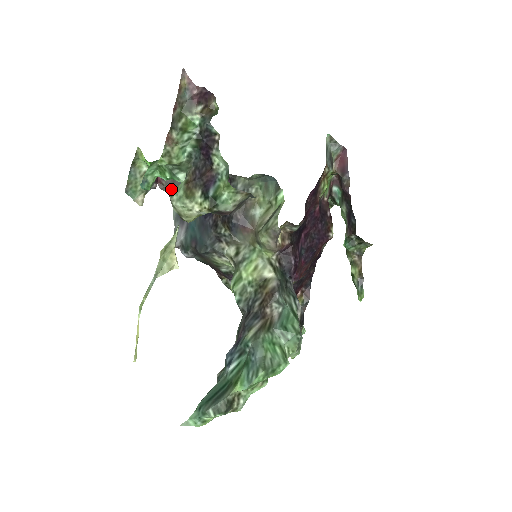
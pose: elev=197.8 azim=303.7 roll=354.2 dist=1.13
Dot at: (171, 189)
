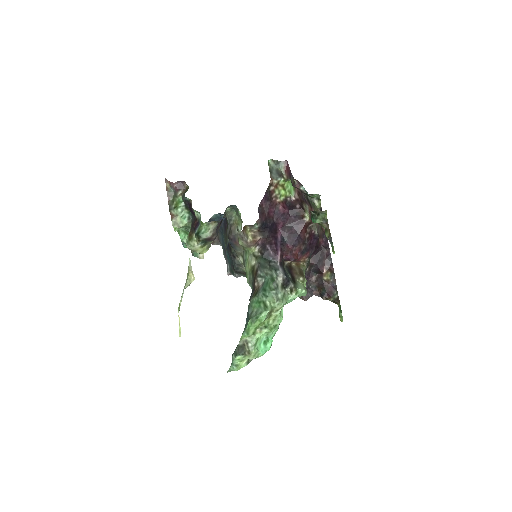
Dot at: (219, 242)
